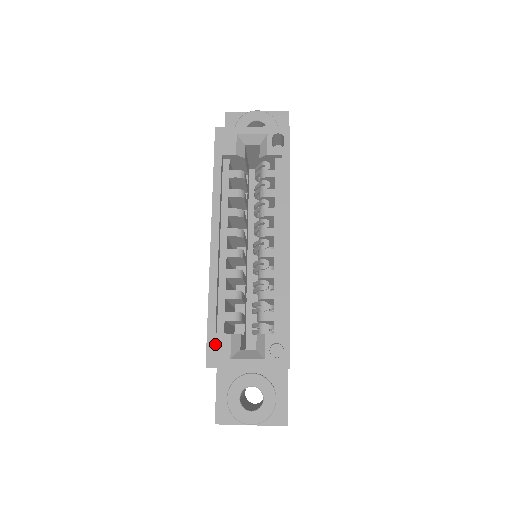
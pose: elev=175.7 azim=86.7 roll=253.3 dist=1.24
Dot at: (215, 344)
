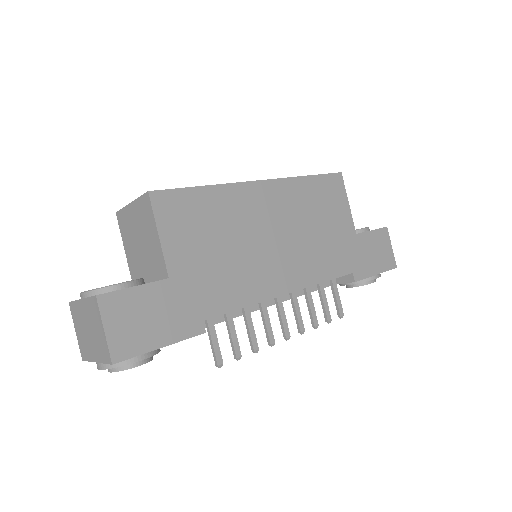
Dot at: occluded
